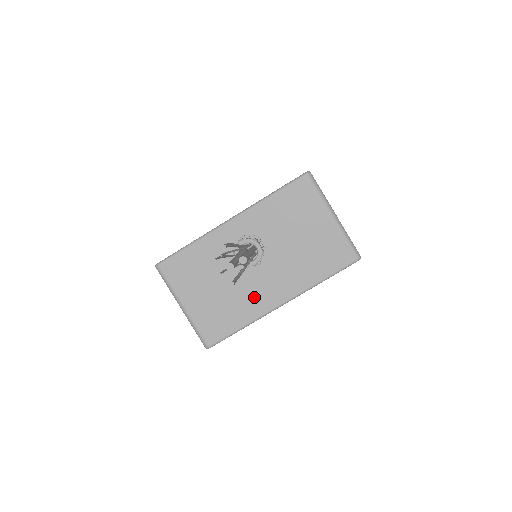
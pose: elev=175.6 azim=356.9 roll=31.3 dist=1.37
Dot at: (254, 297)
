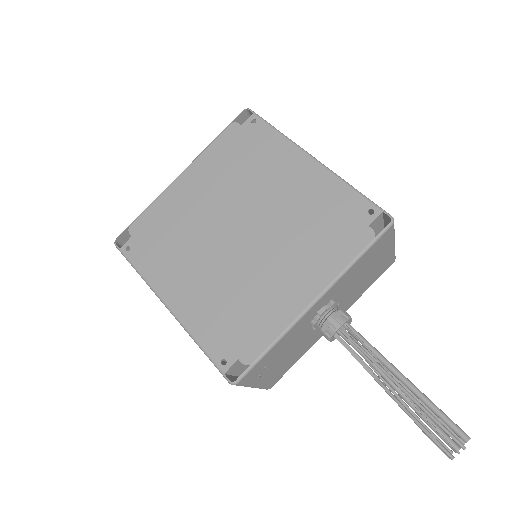
Dot at: (315, 337)
